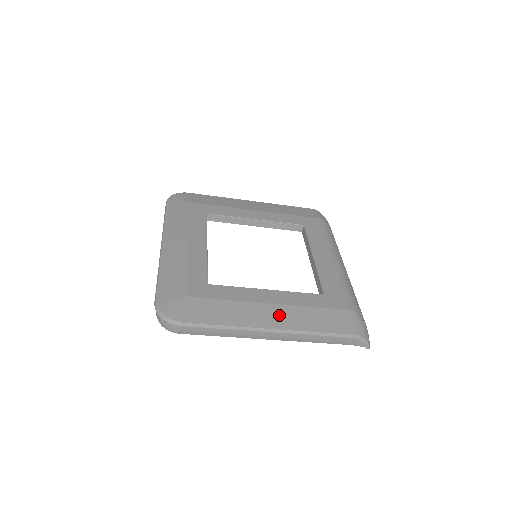
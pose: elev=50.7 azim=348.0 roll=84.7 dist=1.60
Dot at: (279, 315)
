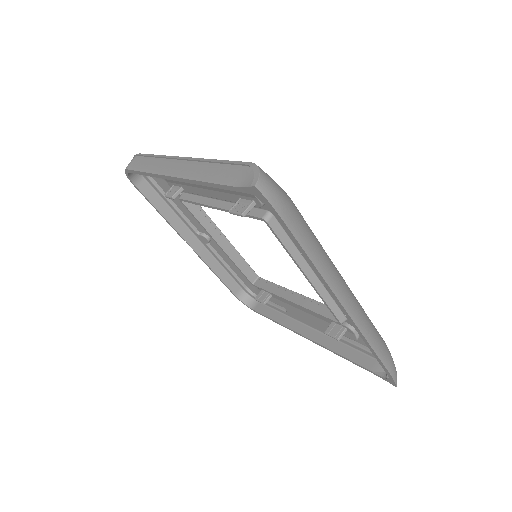
Dot at: occluded
